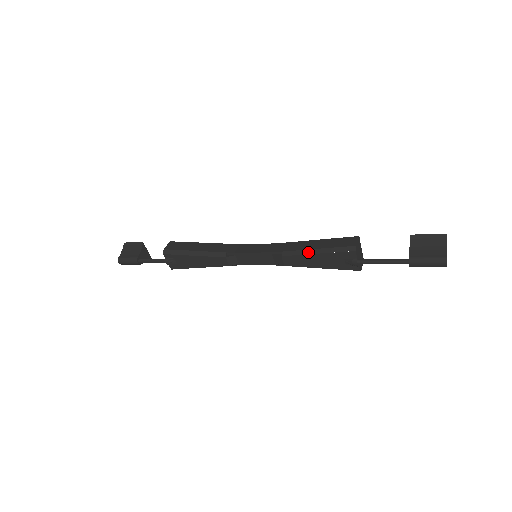
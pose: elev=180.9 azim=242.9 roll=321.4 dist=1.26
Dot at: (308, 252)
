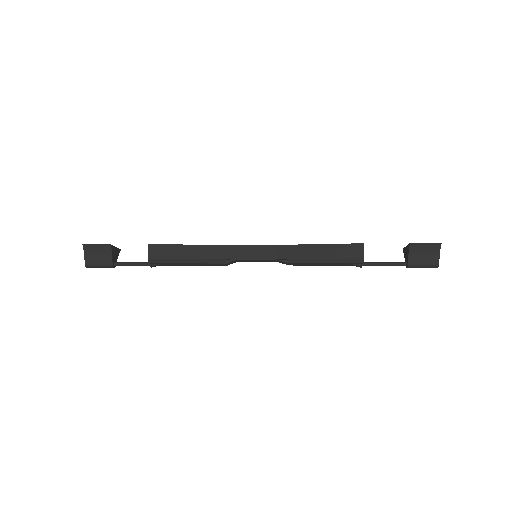
Dot at: (317, 261)
